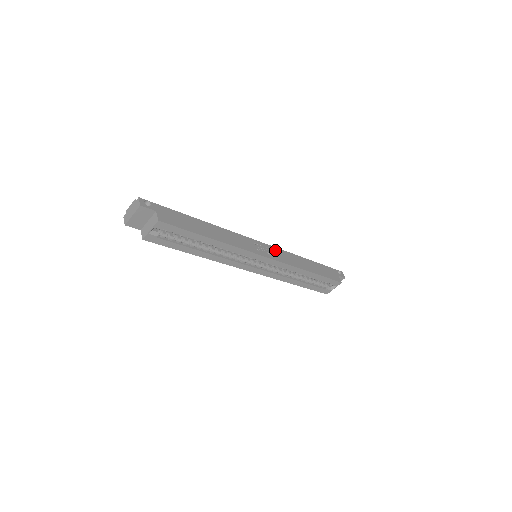
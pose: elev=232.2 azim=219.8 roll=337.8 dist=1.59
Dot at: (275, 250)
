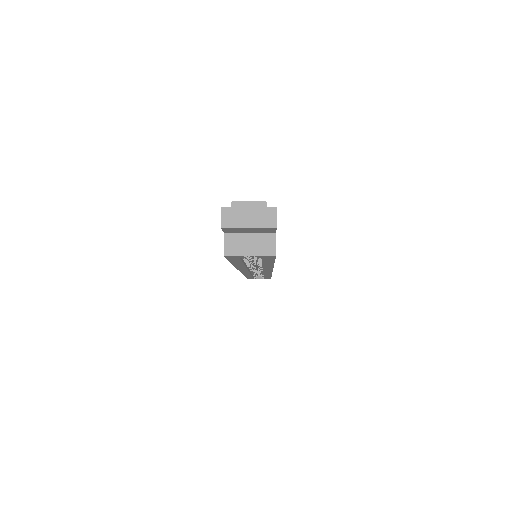
Dot at: occluded
